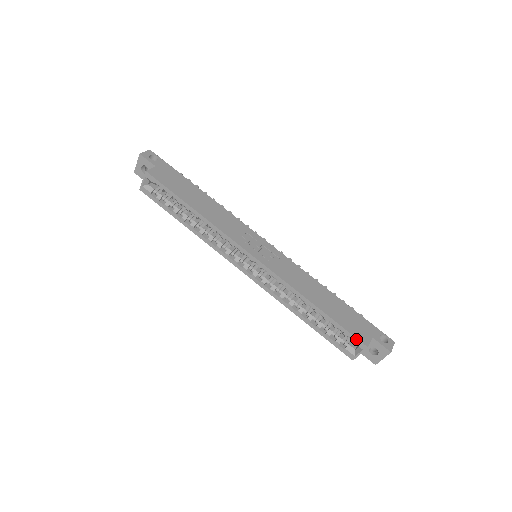
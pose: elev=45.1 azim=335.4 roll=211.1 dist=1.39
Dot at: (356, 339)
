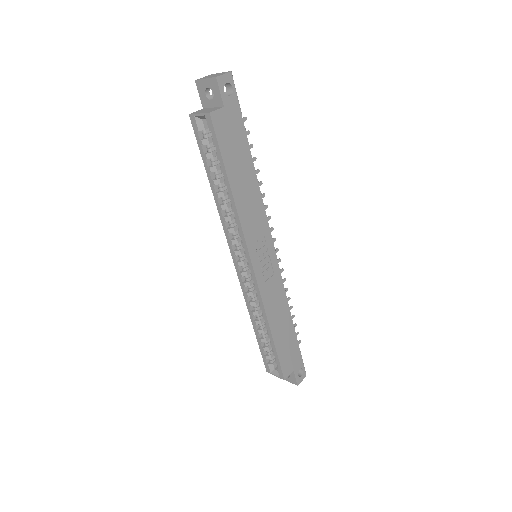
Dot at: (281, 371)
